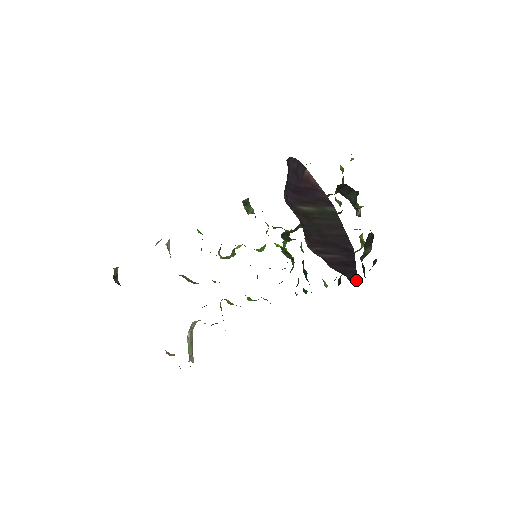
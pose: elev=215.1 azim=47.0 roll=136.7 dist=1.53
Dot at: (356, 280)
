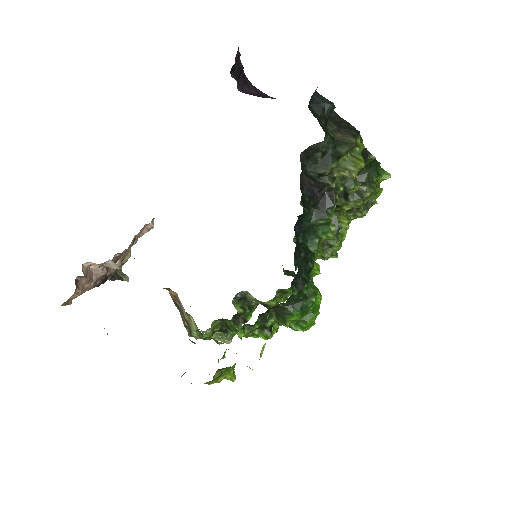
Dot at: occluded
